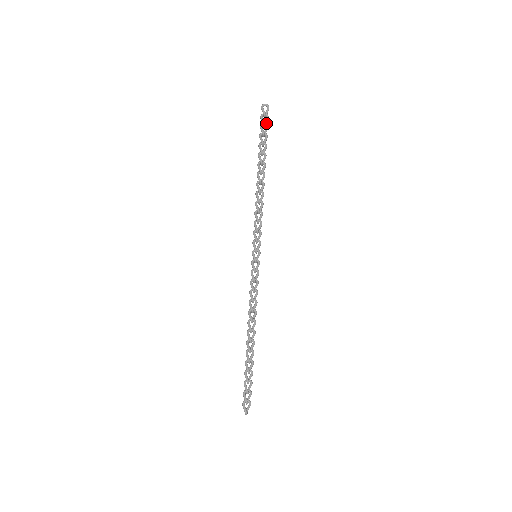
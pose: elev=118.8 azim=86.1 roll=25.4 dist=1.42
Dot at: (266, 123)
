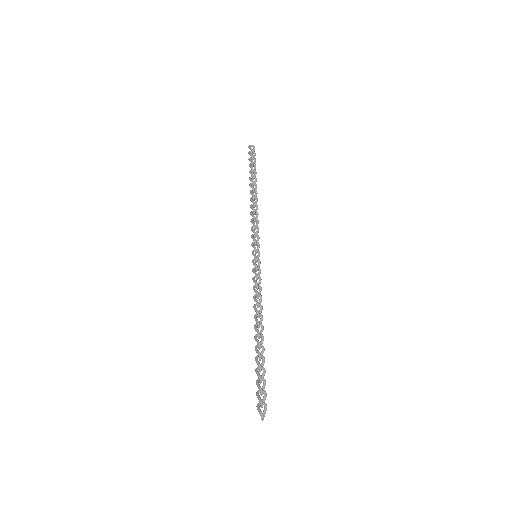
Dot at: (254, 157)
